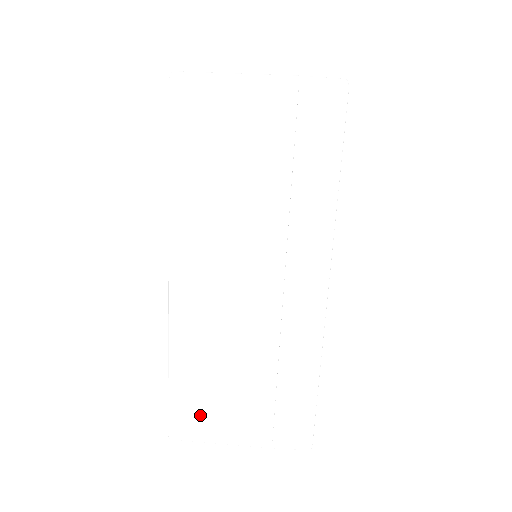
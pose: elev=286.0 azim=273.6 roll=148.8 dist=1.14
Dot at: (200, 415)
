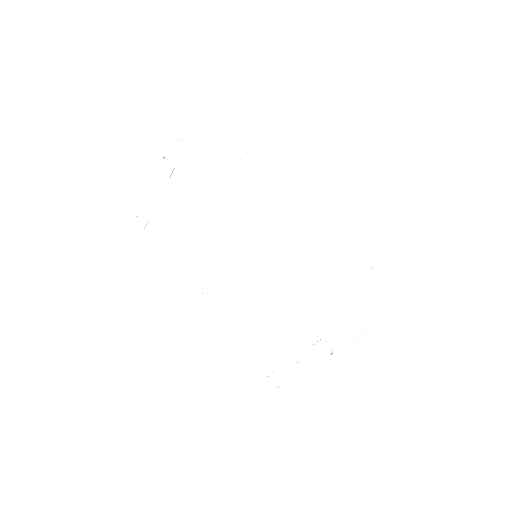
Dot at: (341, 313)
